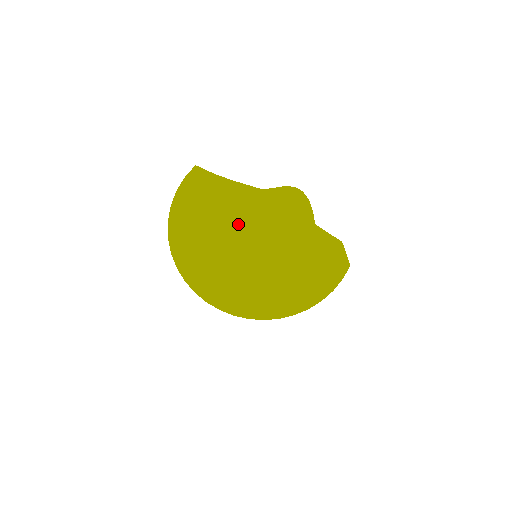
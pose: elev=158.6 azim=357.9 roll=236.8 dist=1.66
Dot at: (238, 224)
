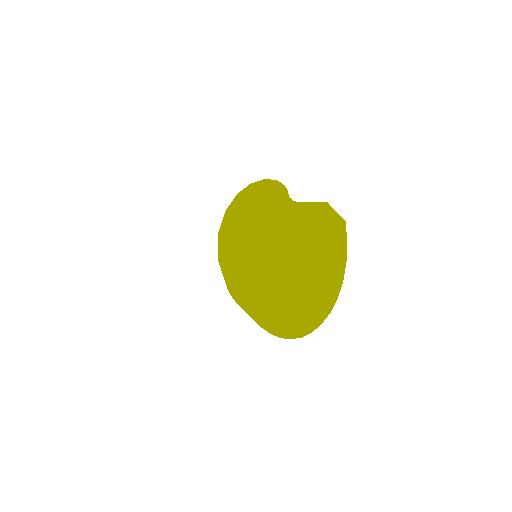
Dot at: occluded
